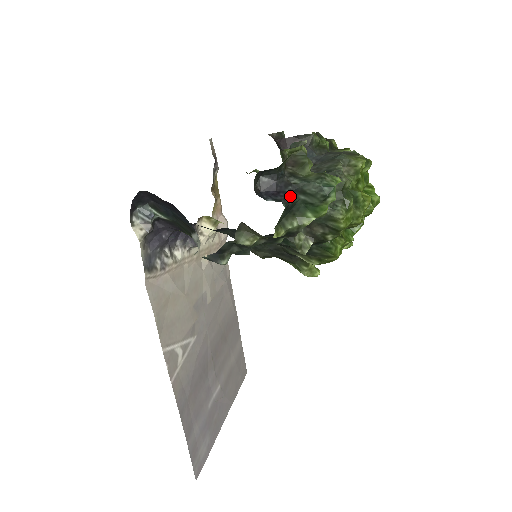
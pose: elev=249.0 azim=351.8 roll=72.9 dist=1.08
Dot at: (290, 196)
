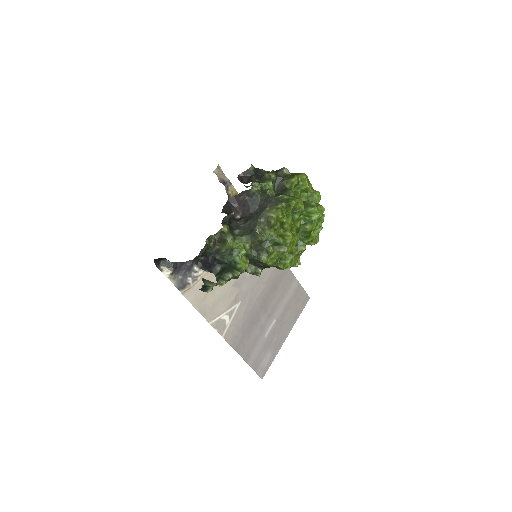
Dot at: (217, 267)
